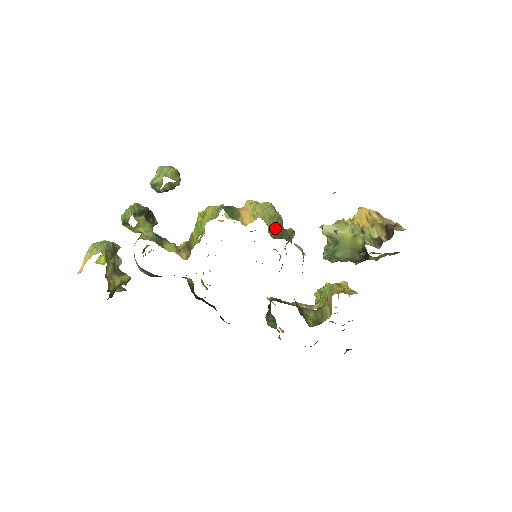
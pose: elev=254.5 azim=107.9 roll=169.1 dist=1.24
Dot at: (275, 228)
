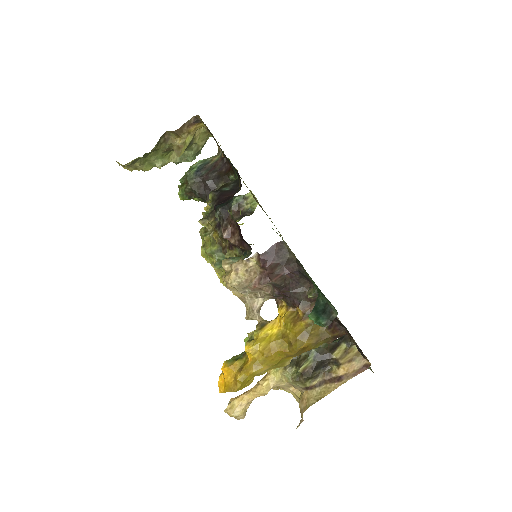
Dot at: occluded
